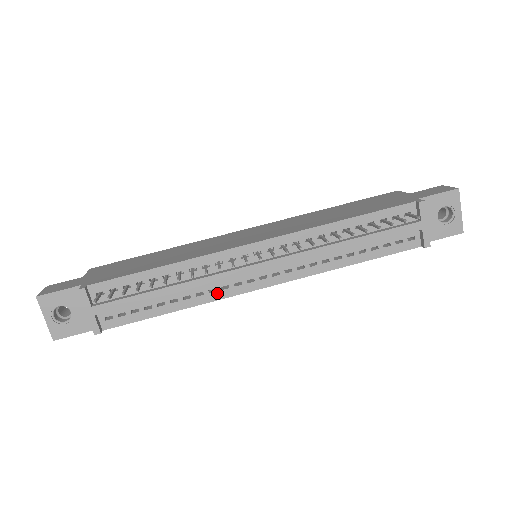
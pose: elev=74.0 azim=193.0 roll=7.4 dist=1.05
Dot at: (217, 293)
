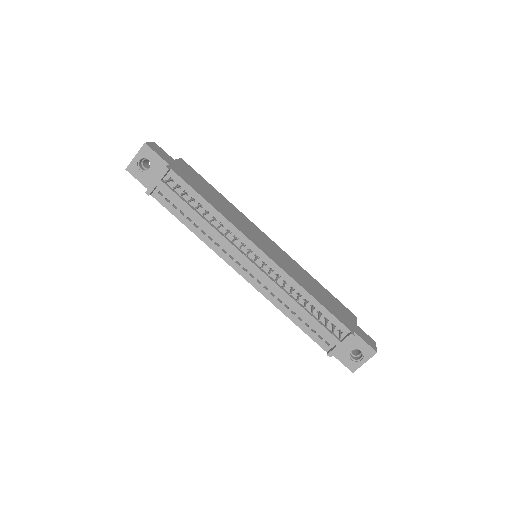
Dot at: (218, 248)
